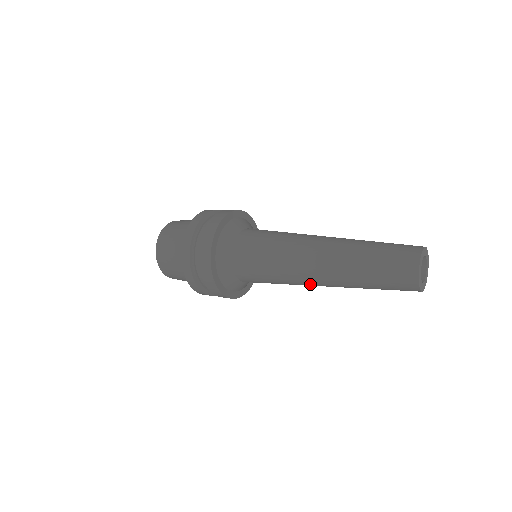
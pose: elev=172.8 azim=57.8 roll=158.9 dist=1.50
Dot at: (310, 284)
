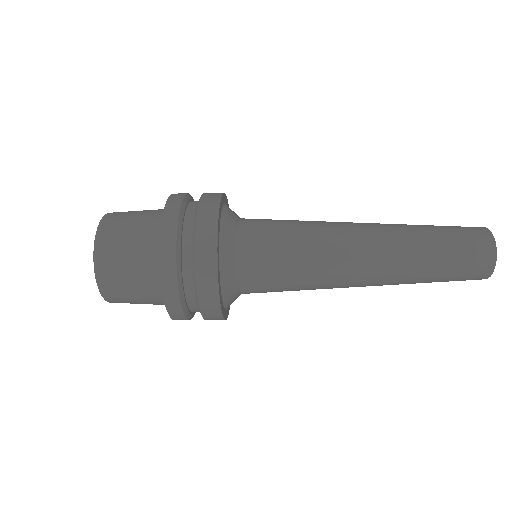
Dot at: (351, 275)
